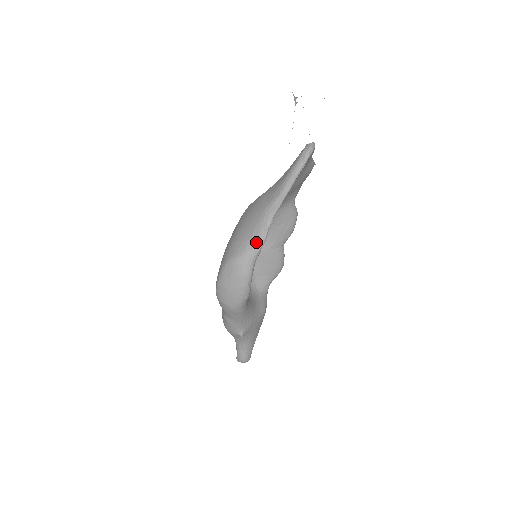
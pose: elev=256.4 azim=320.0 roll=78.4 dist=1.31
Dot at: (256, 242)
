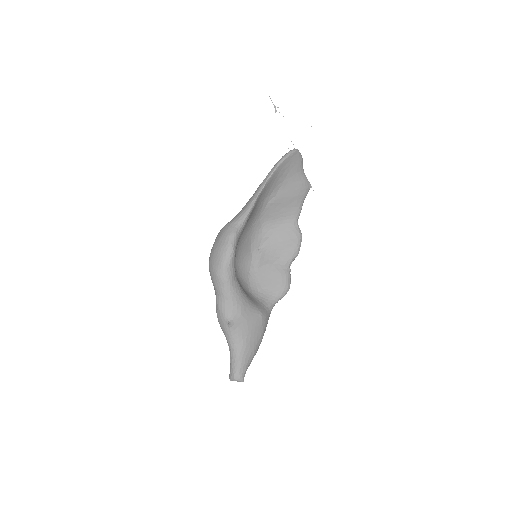
Dot at: (243, 211)
